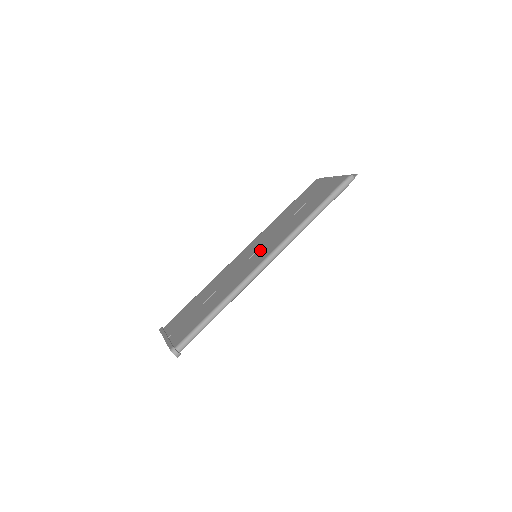
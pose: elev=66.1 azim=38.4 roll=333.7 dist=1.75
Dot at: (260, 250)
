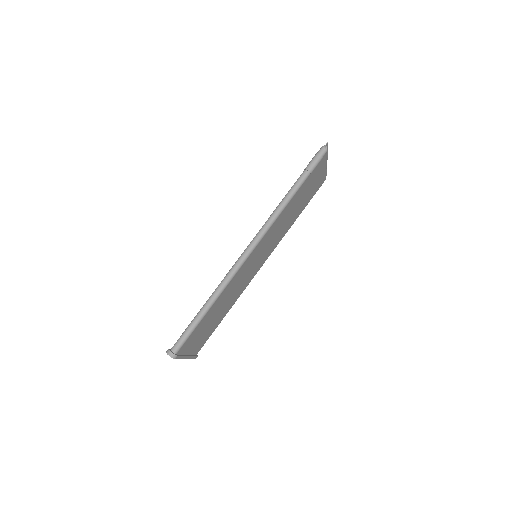
Dot at: occluded
